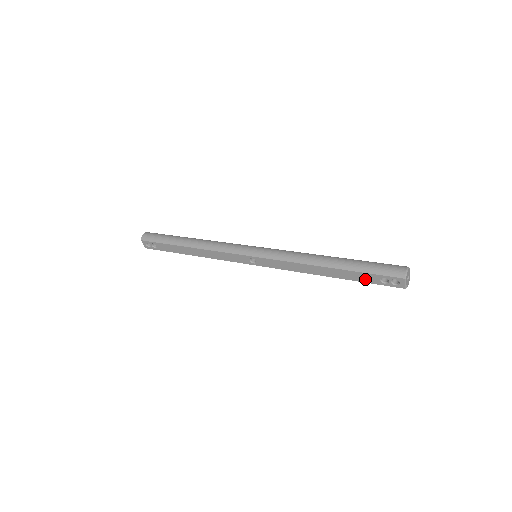
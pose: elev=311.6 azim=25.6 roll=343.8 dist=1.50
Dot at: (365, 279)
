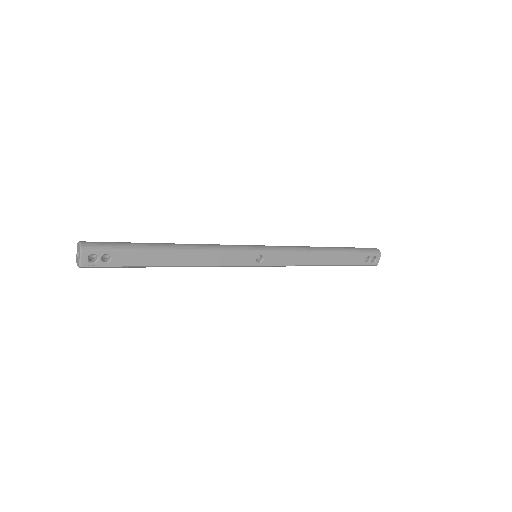
Dot at: (355, 261)
